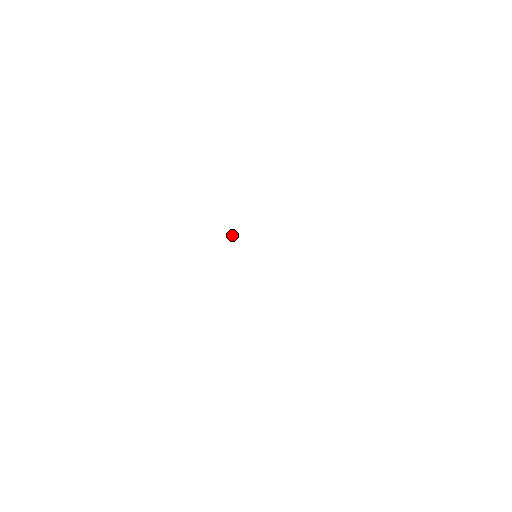
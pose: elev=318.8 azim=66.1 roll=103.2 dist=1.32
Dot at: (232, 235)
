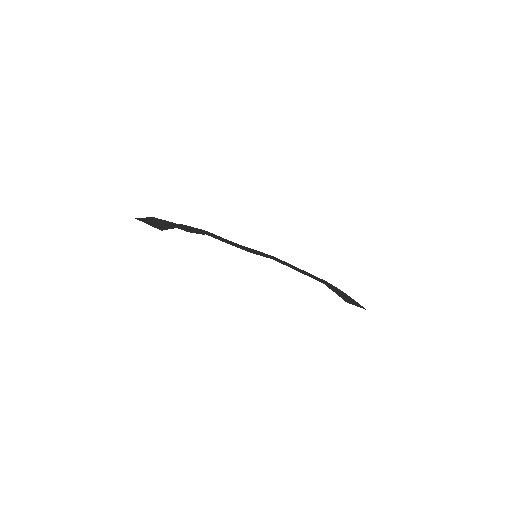
Dot at: occluded
